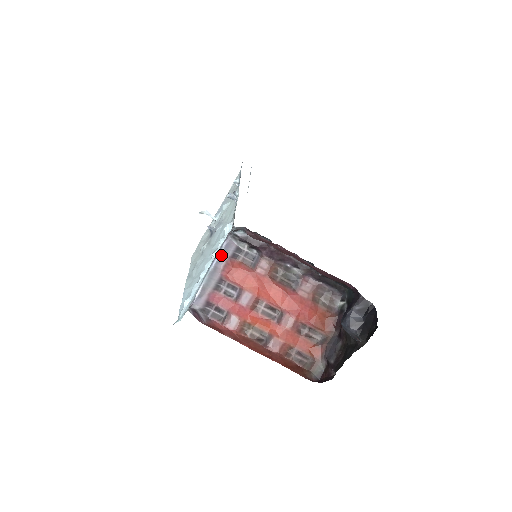
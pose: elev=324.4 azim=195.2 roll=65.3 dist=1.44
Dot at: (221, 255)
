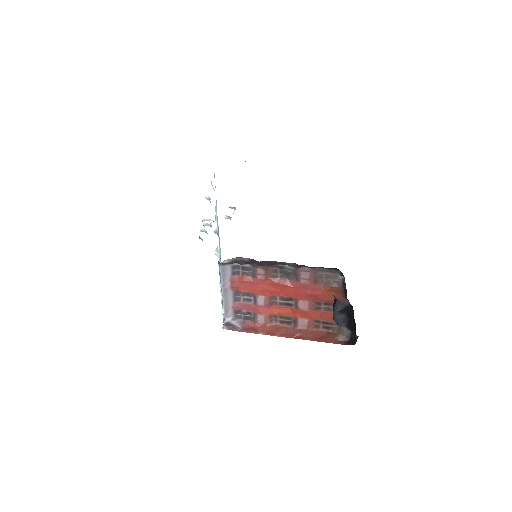
Dot at: (223, 280)
